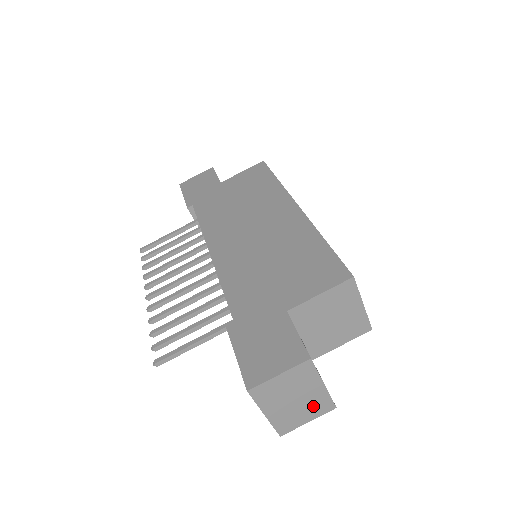
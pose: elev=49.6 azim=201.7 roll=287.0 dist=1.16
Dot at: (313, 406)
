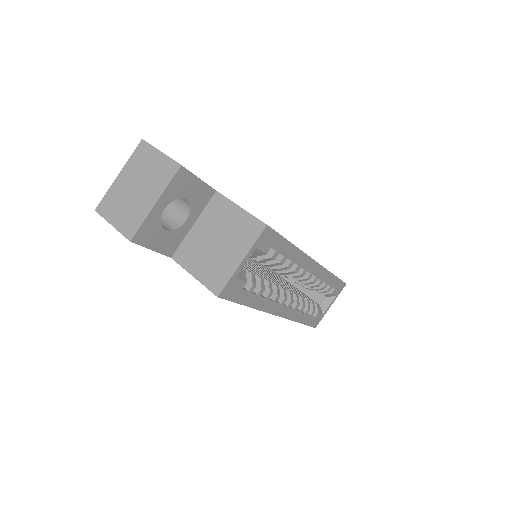
Dot at: (131, 214)
